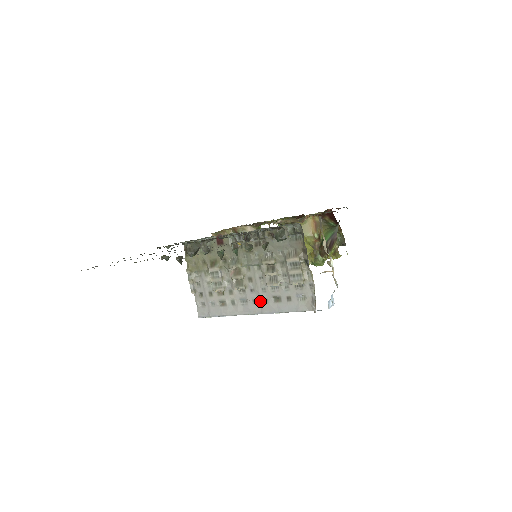
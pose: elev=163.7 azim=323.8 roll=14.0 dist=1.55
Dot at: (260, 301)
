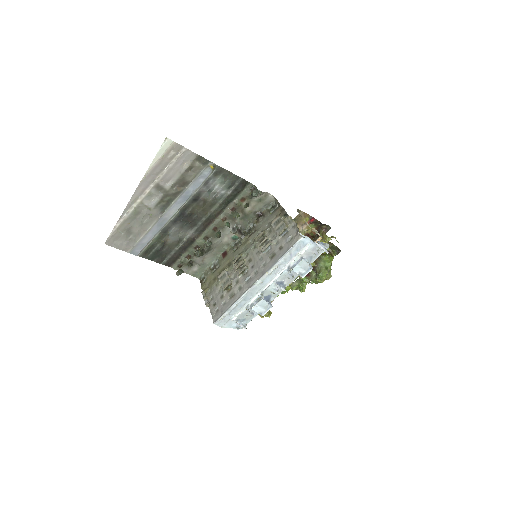
Dot at: (260, 268)
